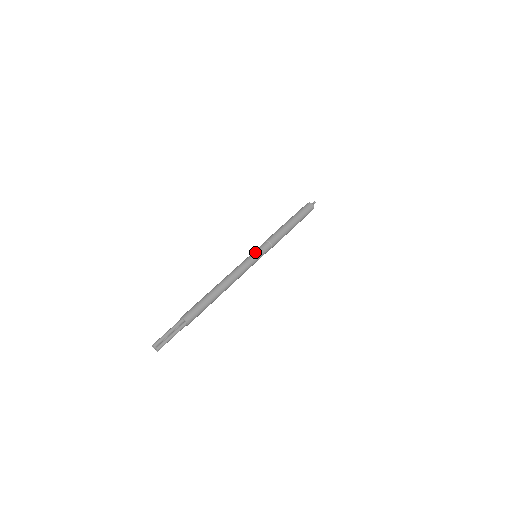
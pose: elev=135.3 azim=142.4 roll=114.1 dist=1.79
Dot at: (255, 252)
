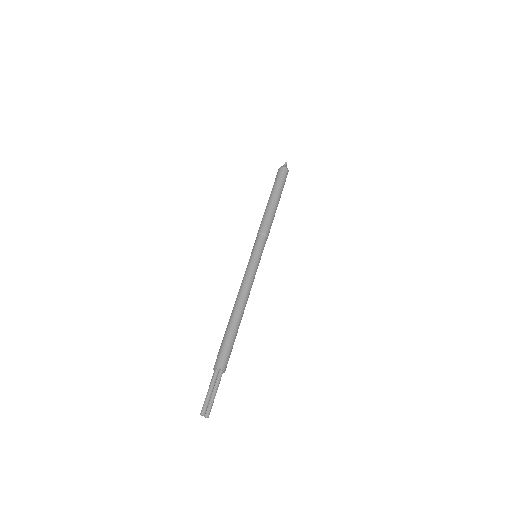
Dot at: (256, 253)
